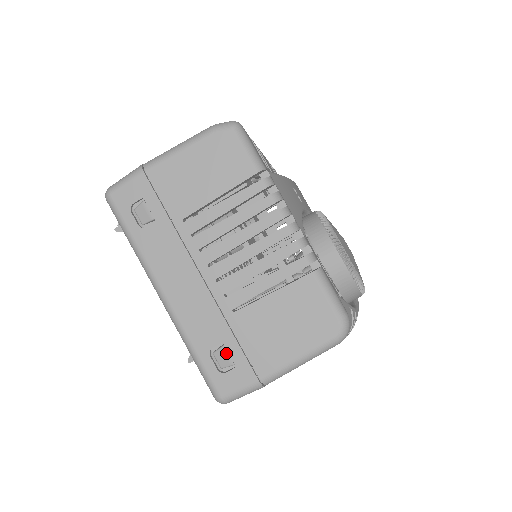
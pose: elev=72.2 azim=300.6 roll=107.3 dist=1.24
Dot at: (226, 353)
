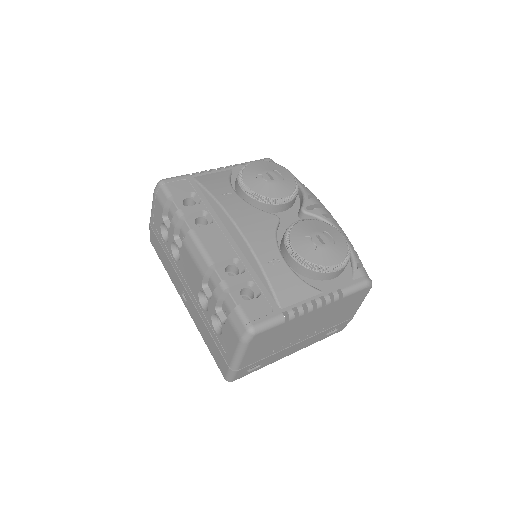
Dot at: occluded
